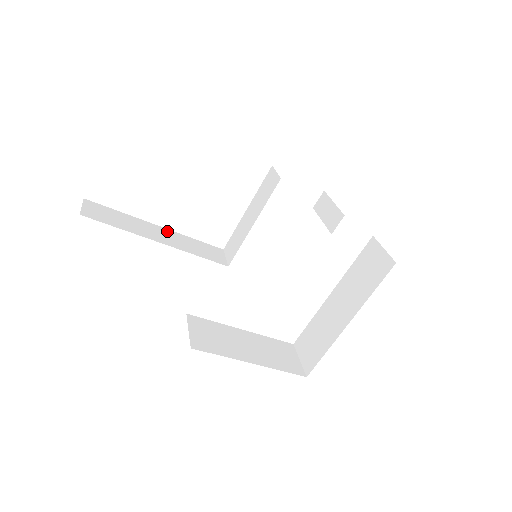
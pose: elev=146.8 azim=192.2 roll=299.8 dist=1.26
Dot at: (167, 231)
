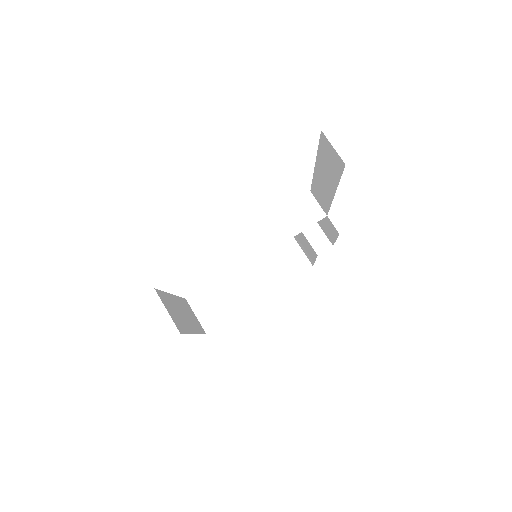
Dot at: occluded
